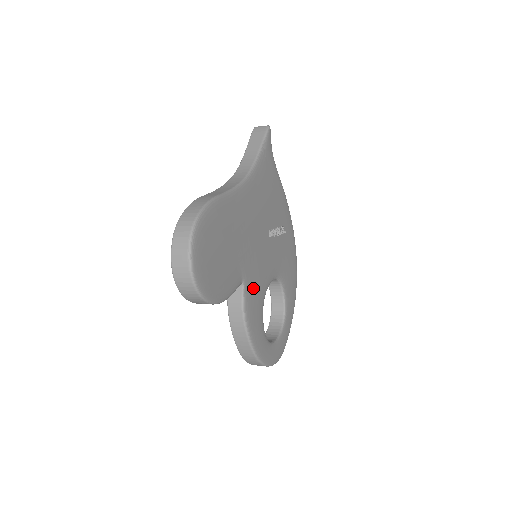
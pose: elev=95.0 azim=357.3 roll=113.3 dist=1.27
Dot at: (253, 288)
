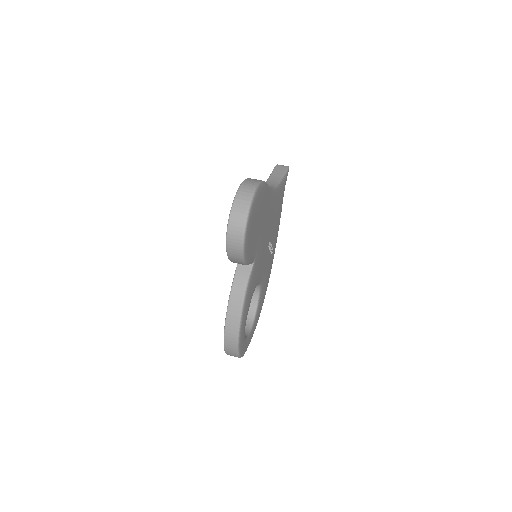
Dot at: (255, 274)
